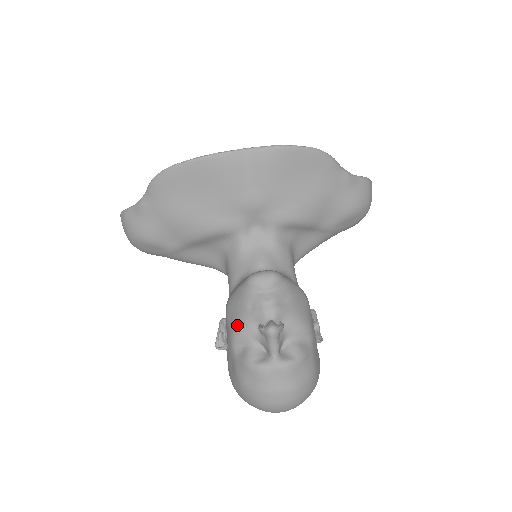
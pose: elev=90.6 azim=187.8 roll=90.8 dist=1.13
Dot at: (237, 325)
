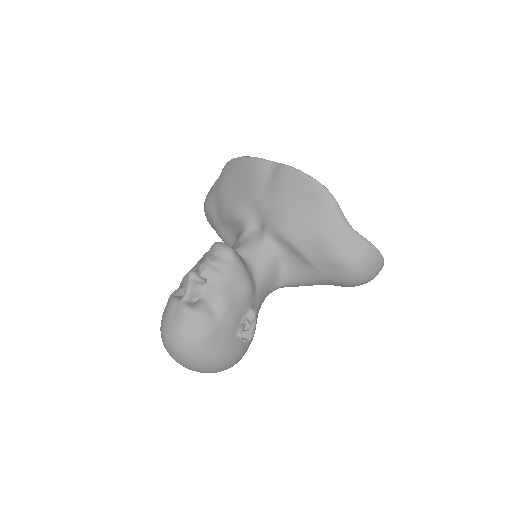
Dot at: (189, 271)
